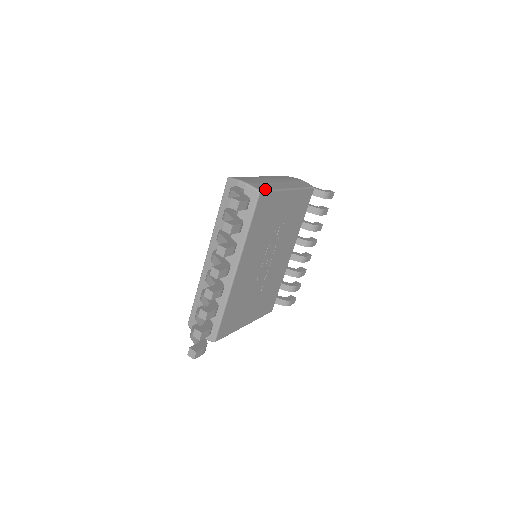
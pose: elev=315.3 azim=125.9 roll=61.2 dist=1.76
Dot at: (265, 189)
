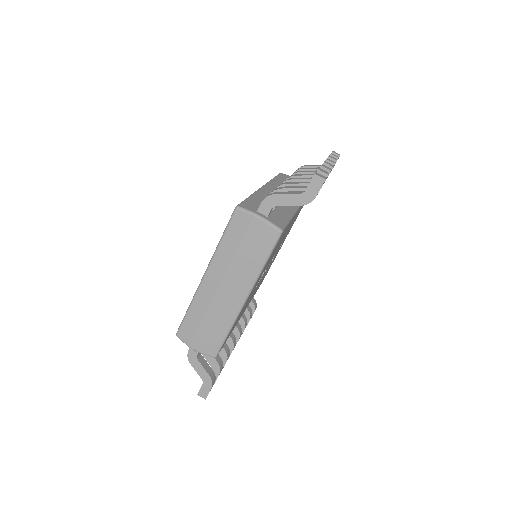
Dot at: (219, 347)
